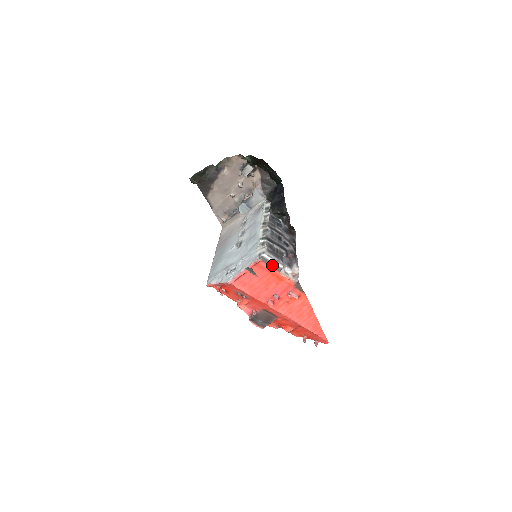
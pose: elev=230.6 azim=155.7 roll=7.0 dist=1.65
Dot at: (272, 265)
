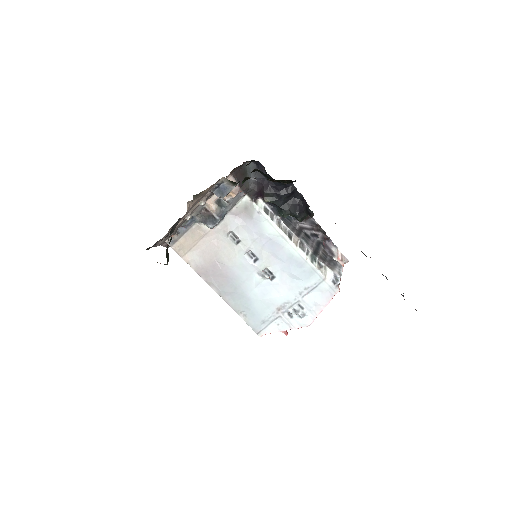
Dot at: occluded
